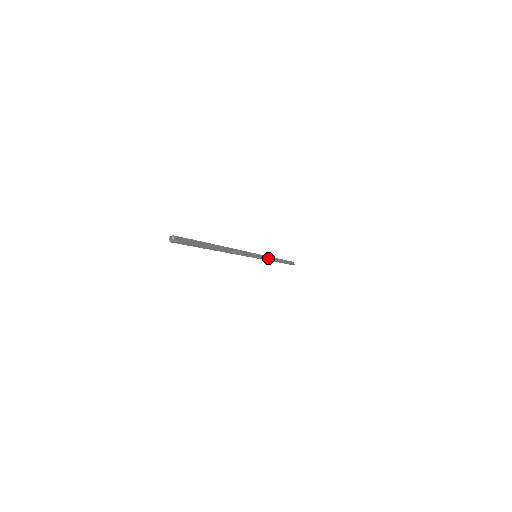
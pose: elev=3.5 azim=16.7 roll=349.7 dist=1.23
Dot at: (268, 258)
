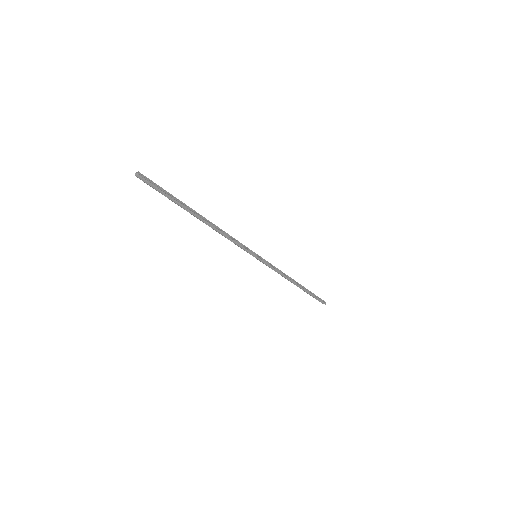
Dot at: (276, 269)
